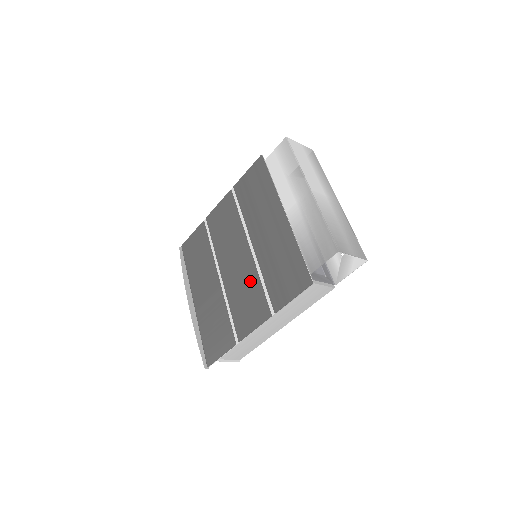
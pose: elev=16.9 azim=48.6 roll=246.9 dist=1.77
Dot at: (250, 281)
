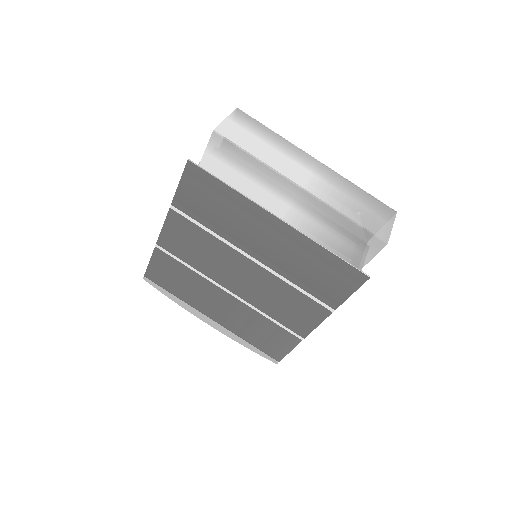
Dot at: (279, 291)
